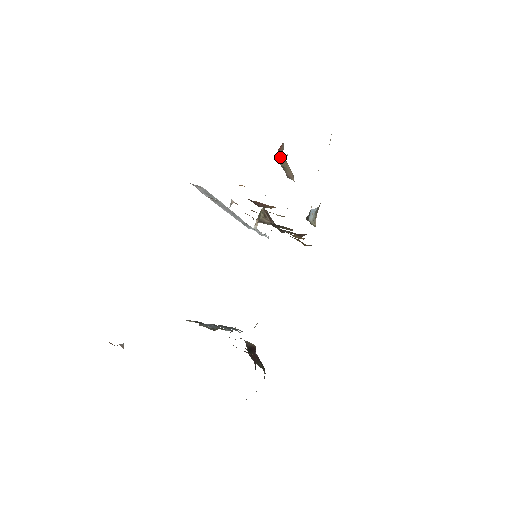
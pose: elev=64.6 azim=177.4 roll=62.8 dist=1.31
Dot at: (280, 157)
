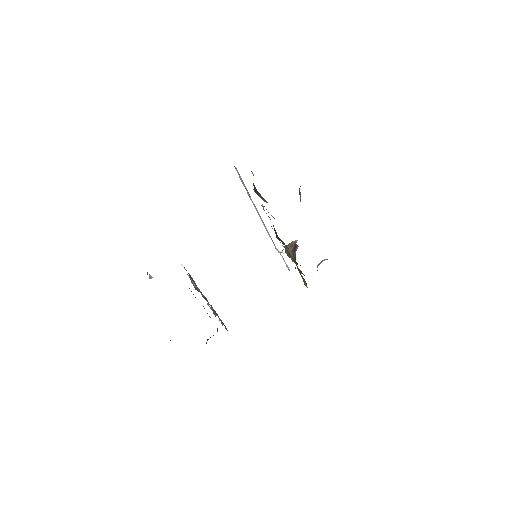
Dot at: occluded
